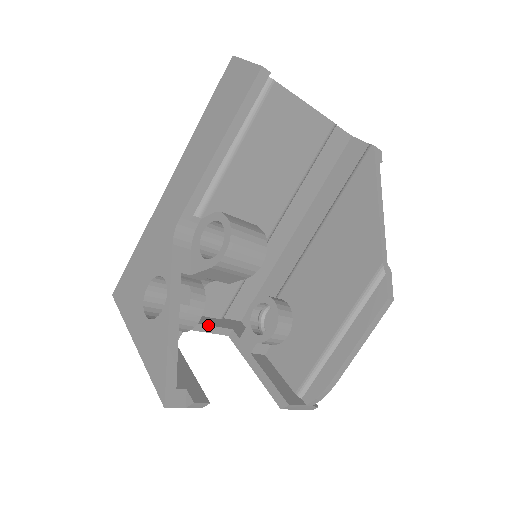
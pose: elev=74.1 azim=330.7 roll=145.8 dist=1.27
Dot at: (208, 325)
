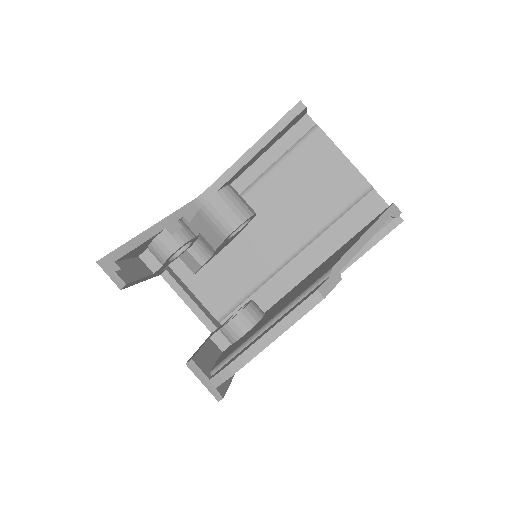
Dot at: (198, 306)
